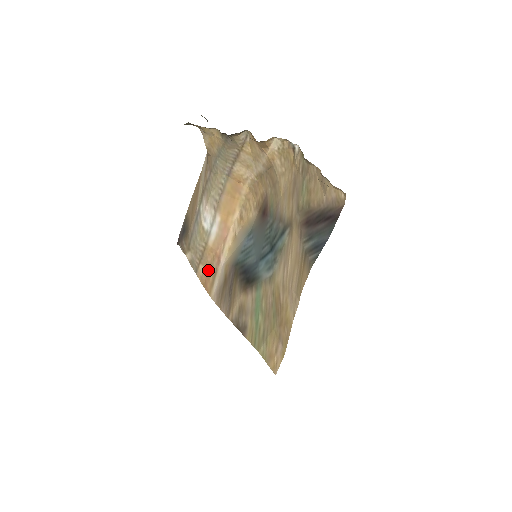
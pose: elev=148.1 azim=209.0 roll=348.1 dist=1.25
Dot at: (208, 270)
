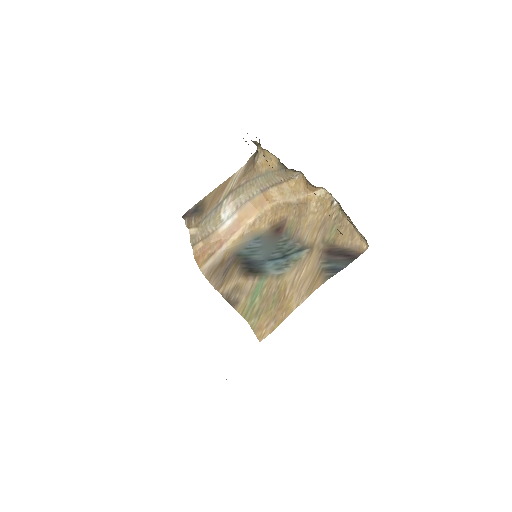
Dot at: (206, 249)
